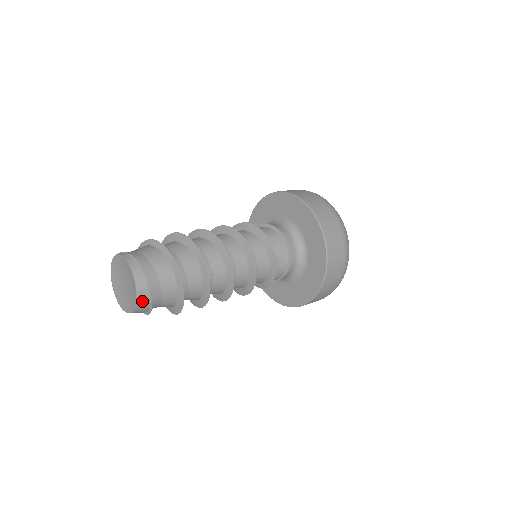
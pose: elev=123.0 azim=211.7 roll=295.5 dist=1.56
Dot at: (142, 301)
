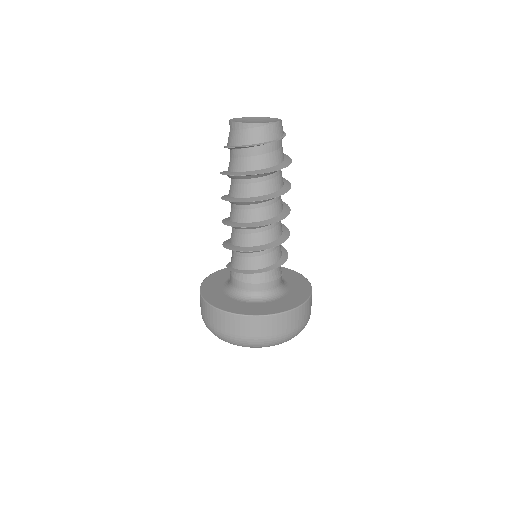
Dot at: occluded
